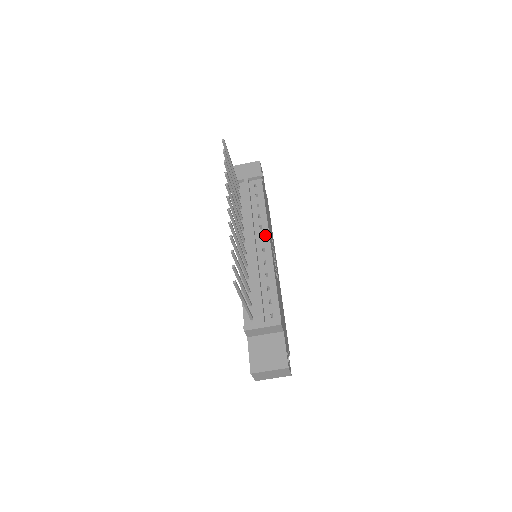
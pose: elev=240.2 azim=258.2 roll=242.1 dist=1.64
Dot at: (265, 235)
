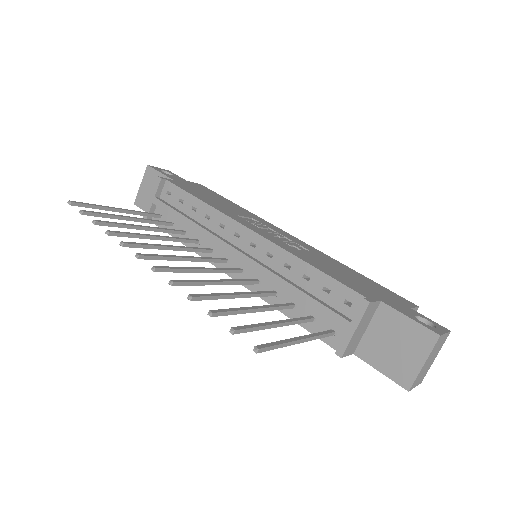
Dot at: (235, 228)
